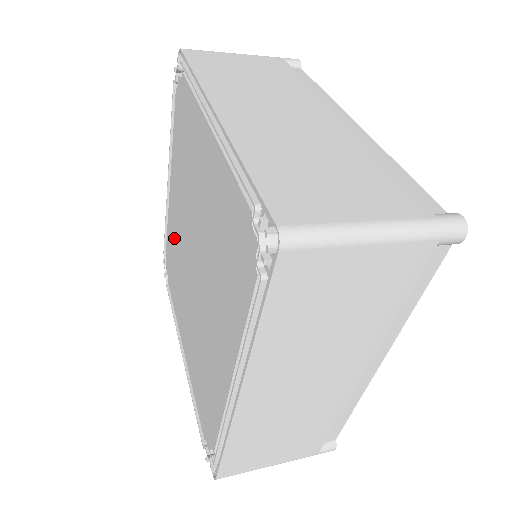
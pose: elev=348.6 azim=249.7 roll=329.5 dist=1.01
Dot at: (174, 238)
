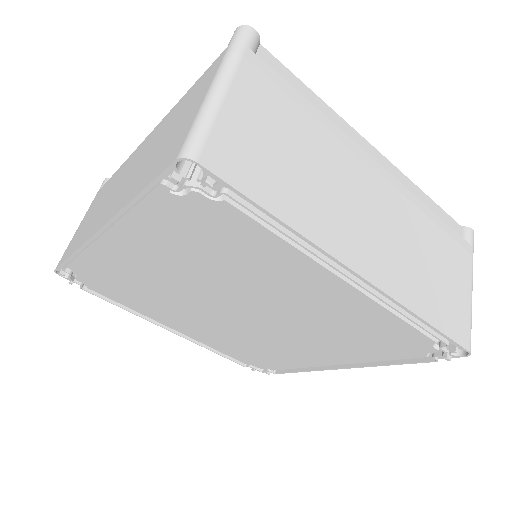
Dot at: (136, 279)
